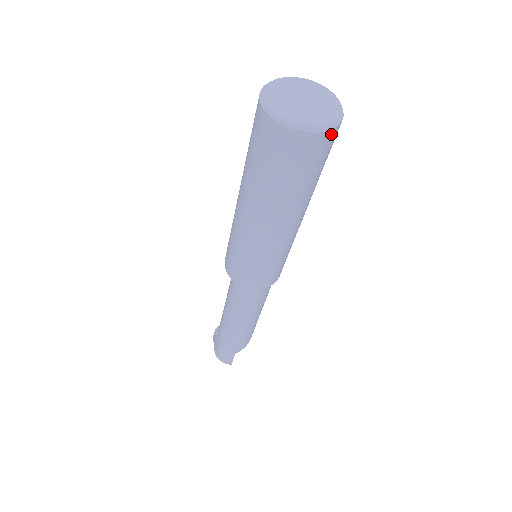
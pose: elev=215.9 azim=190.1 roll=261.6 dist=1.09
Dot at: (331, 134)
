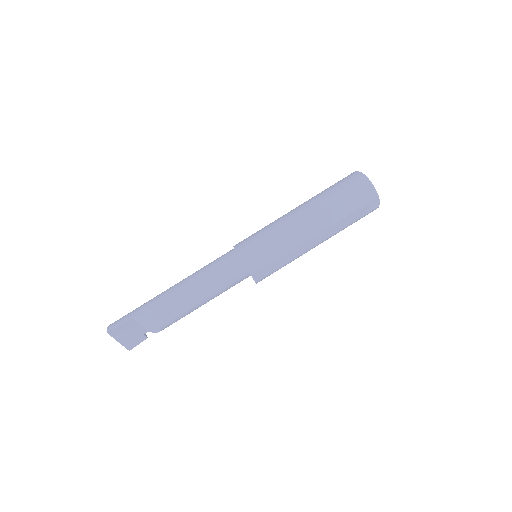
Dot at: (368, 186)
